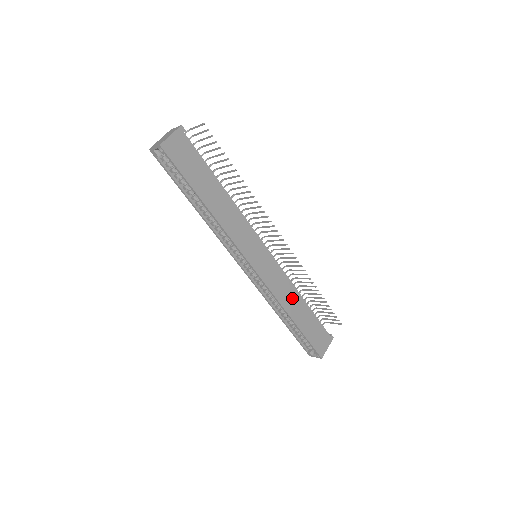
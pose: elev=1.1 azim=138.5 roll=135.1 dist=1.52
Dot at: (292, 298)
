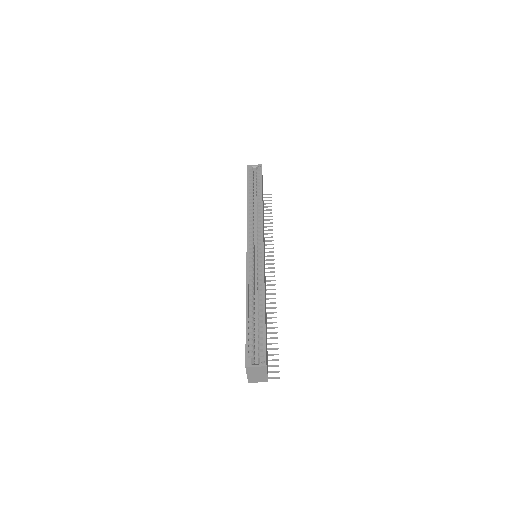
Dot at: (265, 299)
